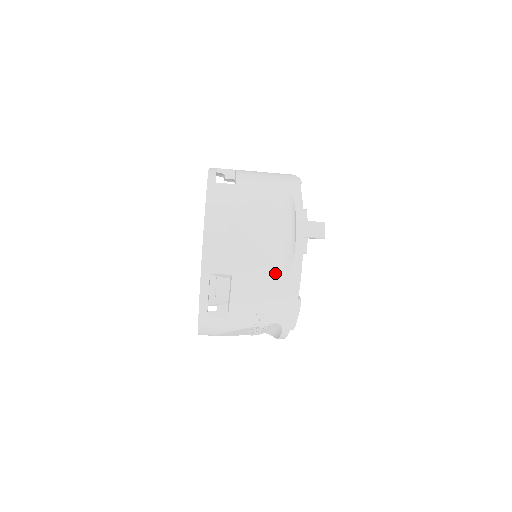
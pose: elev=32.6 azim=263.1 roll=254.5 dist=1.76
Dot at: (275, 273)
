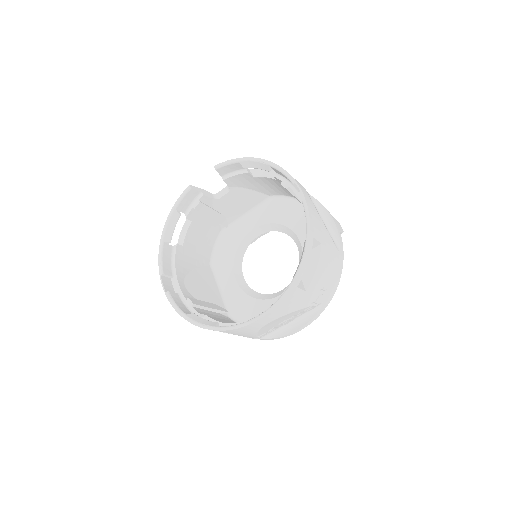
Dot at: (336, 250)
